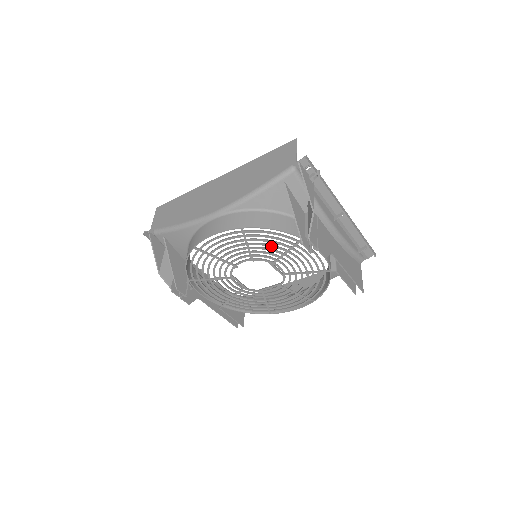
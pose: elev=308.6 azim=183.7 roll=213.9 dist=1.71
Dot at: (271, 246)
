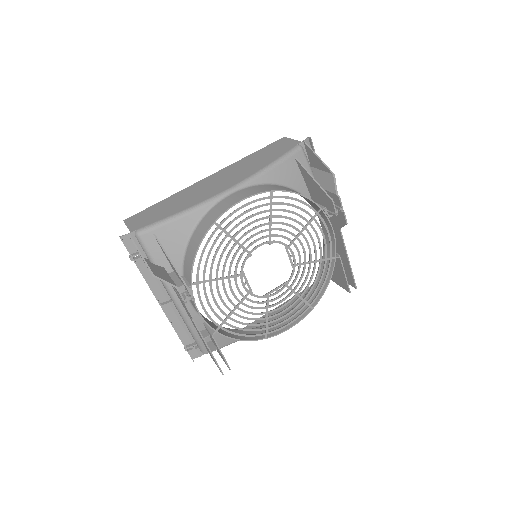
Dot at: (292, 219)
